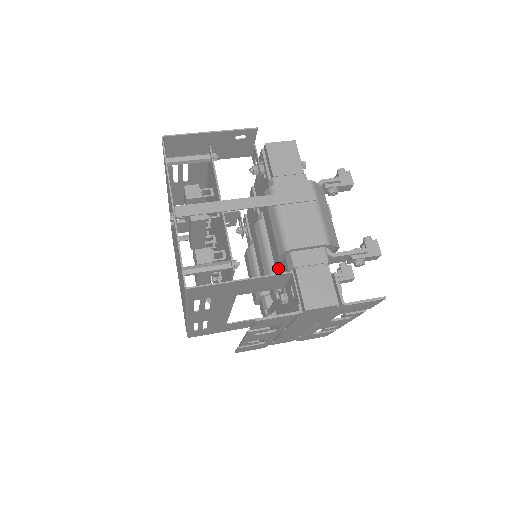
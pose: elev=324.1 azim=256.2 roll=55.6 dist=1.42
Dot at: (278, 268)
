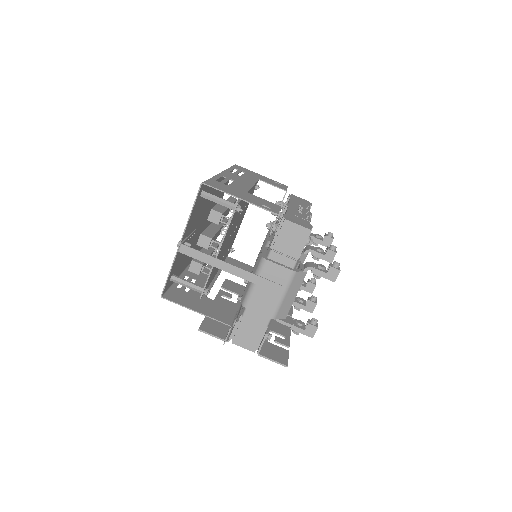
Dot at: occluded
